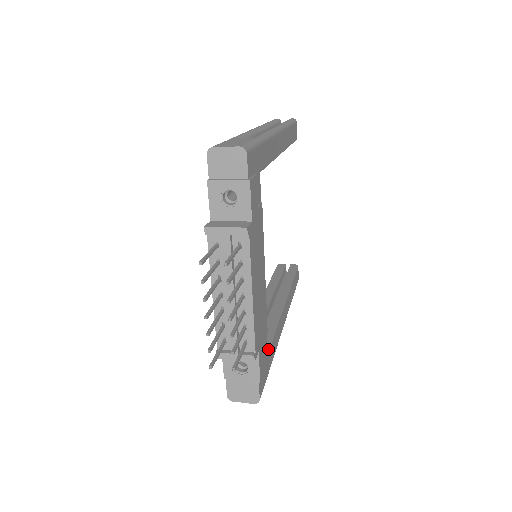
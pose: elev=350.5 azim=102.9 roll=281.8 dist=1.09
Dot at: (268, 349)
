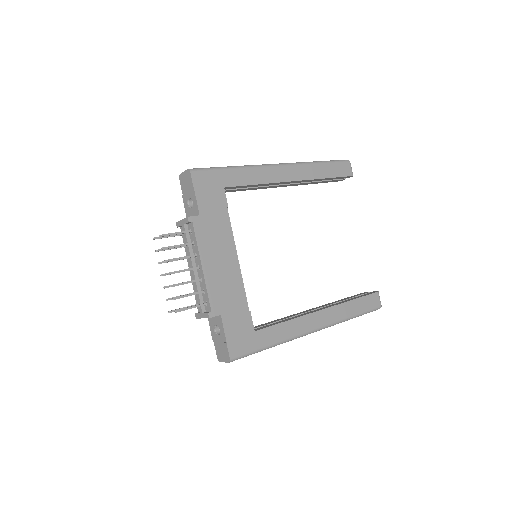
Dot at: (260, 329)
